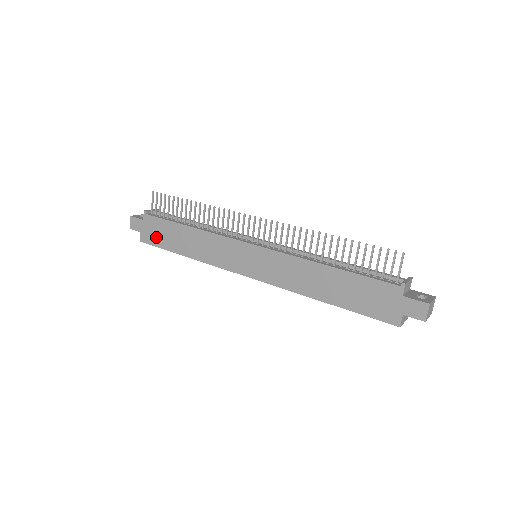
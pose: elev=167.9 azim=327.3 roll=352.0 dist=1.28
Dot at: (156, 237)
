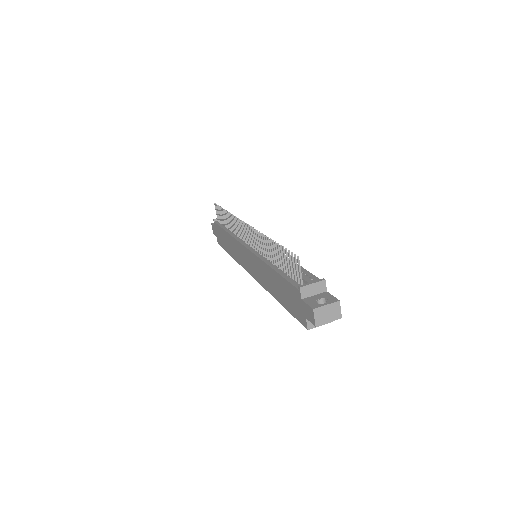
Dot at: (220, 240)
